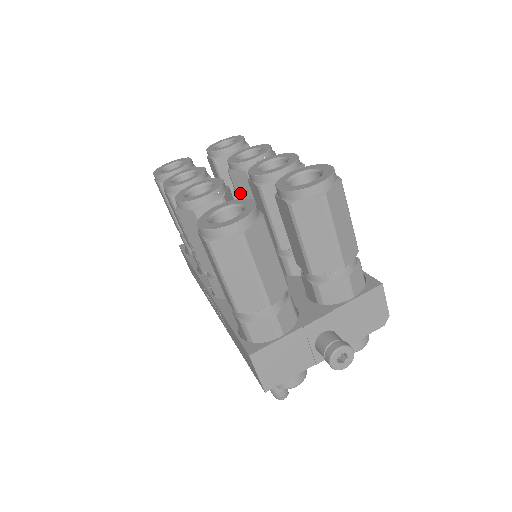
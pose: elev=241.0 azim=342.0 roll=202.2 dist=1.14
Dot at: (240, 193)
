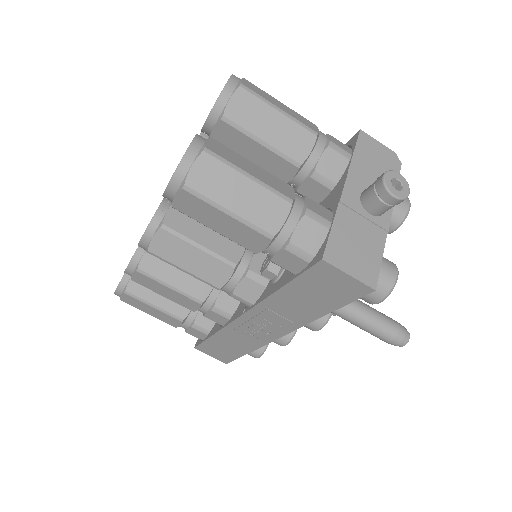
Dot at: occluded
